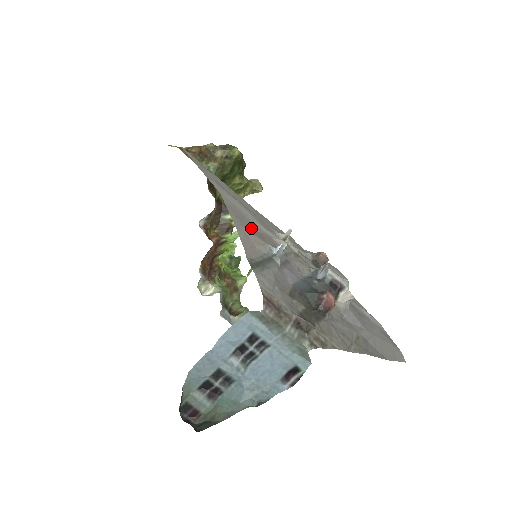
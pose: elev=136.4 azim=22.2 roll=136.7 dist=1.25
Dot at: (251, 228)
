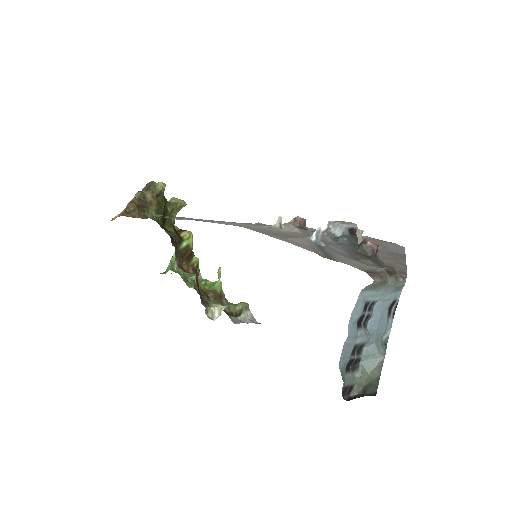
Dot at: (283, 235)
